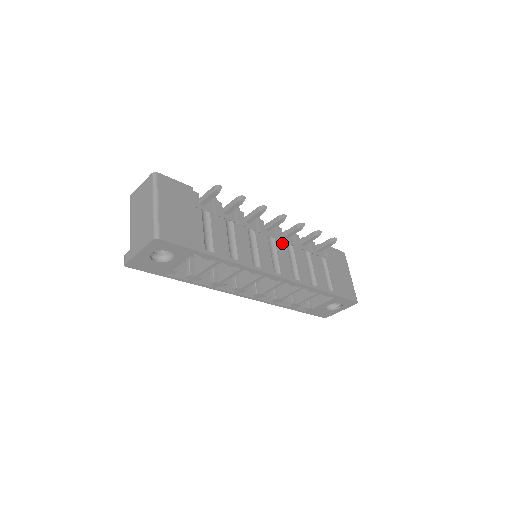
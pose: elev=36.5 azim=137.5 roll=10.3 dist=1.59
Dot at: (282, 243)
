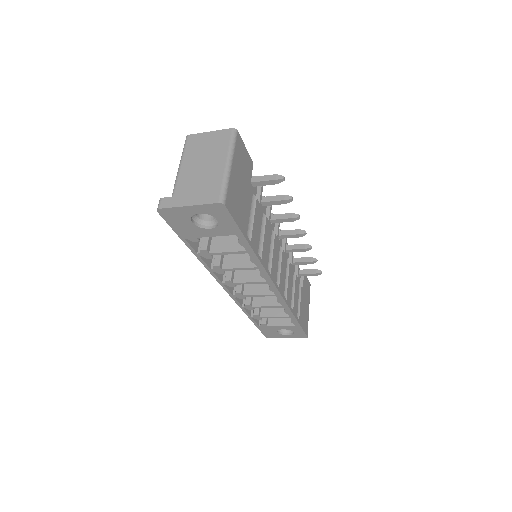
Dot at: (285, 256)
